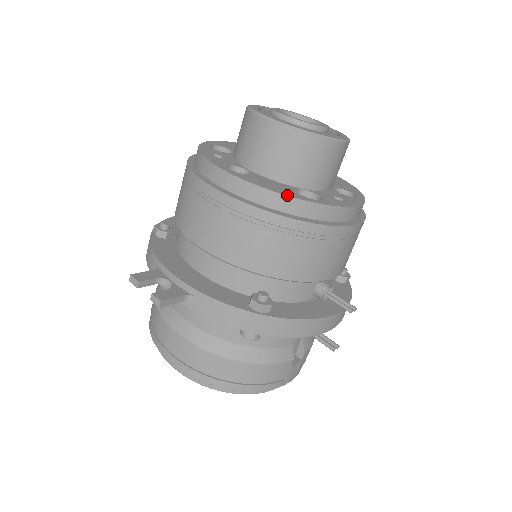
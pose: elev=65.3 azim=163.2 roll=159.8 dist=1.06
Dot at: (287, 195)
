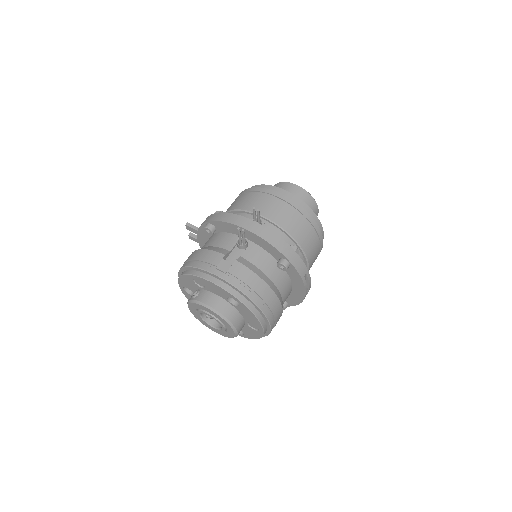
Dot at: occluded
